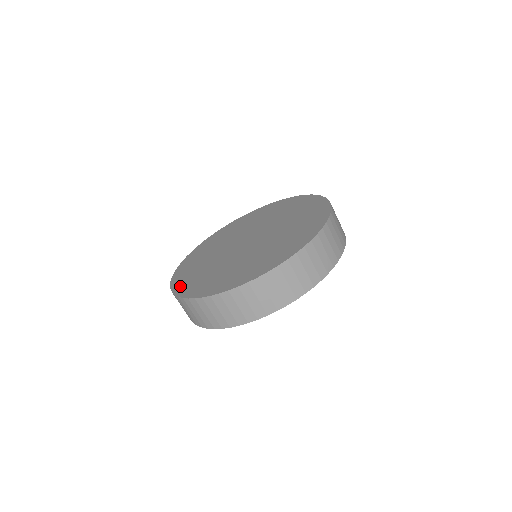
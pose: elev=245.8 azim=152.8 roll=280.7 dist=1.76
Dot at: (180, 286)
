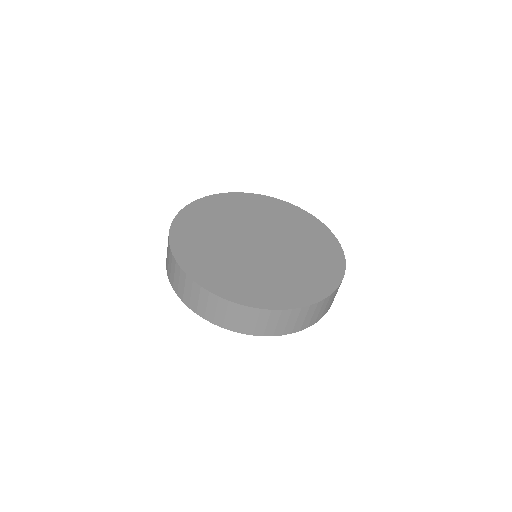
Dot at: (195, 208)
